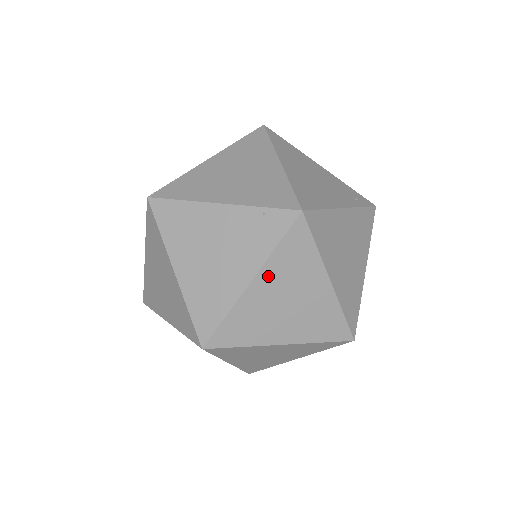
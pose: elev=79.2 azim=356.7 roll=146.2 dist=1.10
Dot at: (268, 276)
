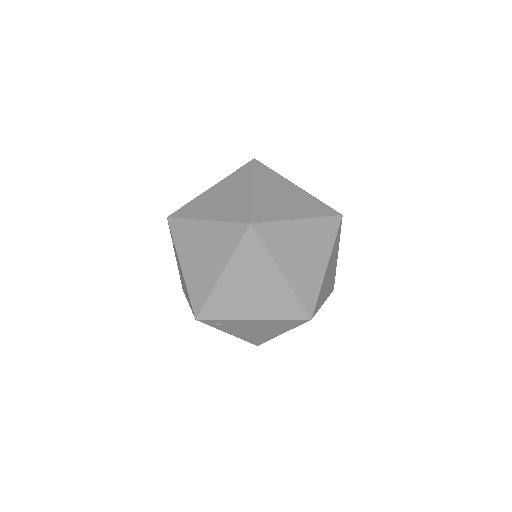
Dot at: (260, 185)
